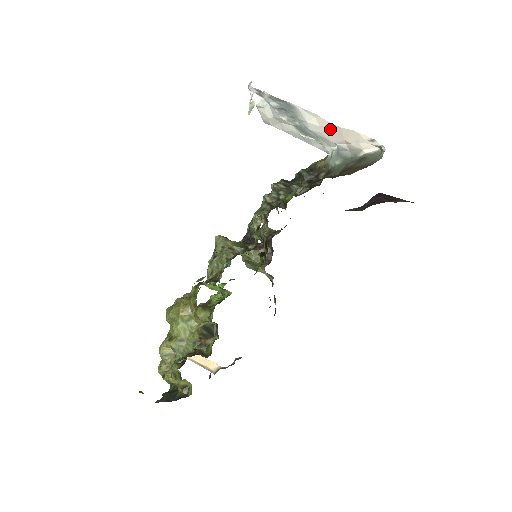
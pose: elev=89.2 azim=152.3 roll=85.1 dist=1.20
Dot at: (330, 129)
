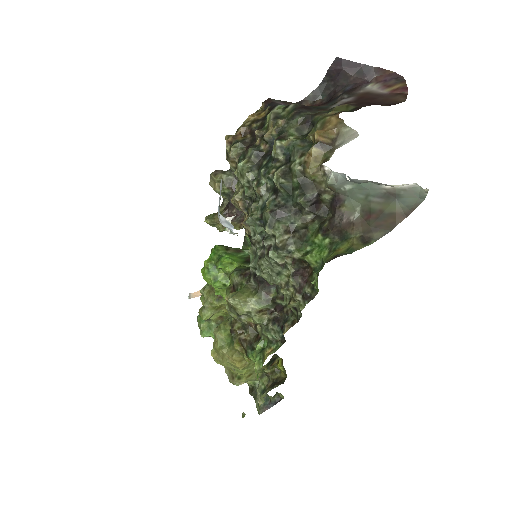
Dot at: occluded
